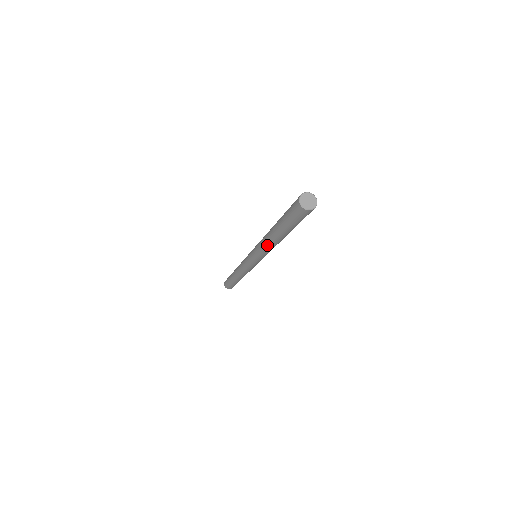
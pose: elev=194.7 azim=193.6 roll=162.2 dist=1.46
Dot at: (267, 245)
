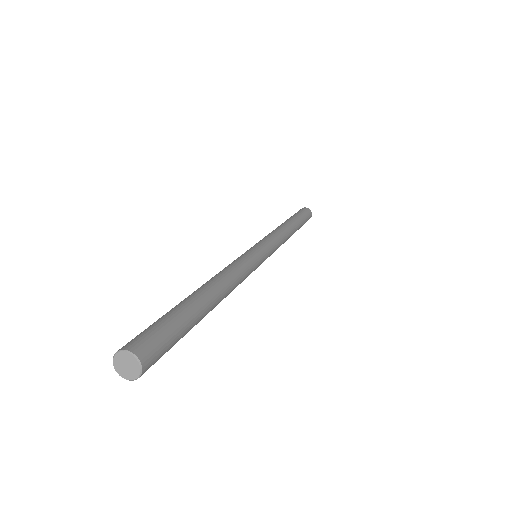
Dot at: occluded
